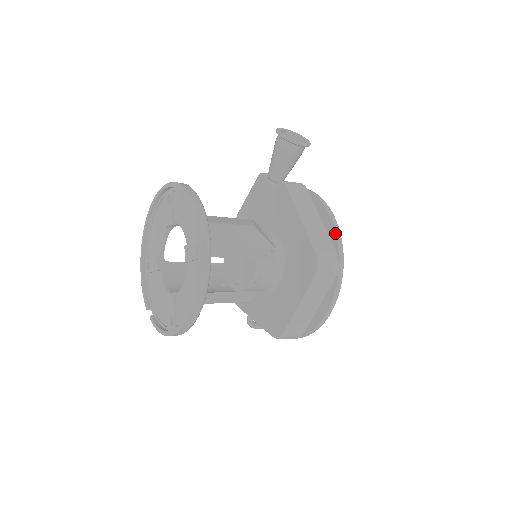
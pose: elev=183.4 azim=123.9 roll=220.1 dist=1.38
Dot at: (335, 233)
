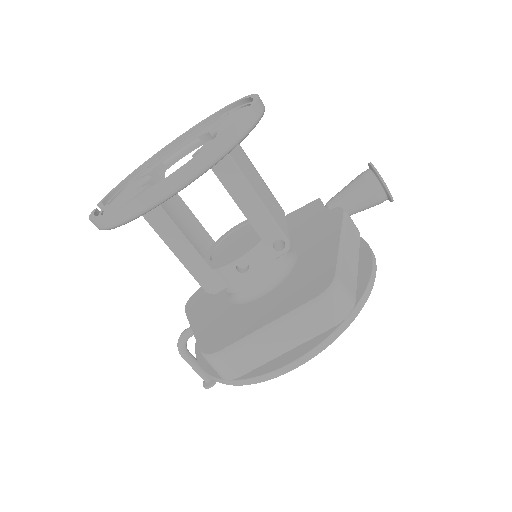
Dot at: (368, 281)
